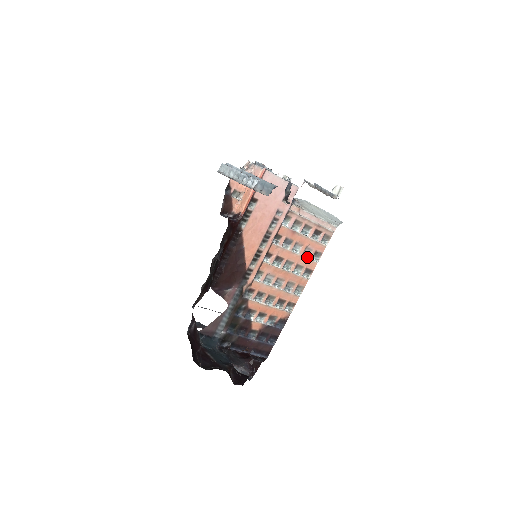
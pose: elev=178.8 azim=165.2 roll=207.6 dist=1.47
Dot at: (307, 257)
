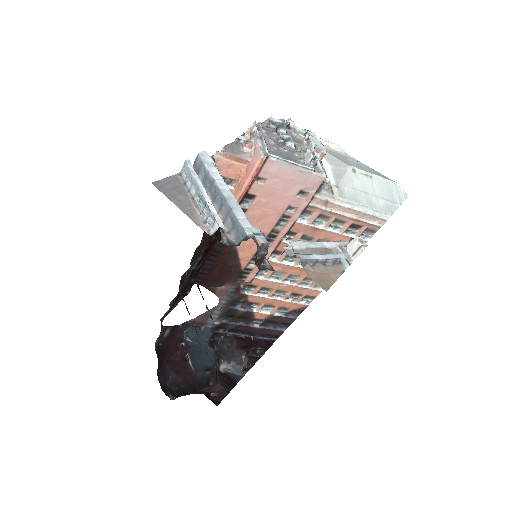
Dot at: occluded
